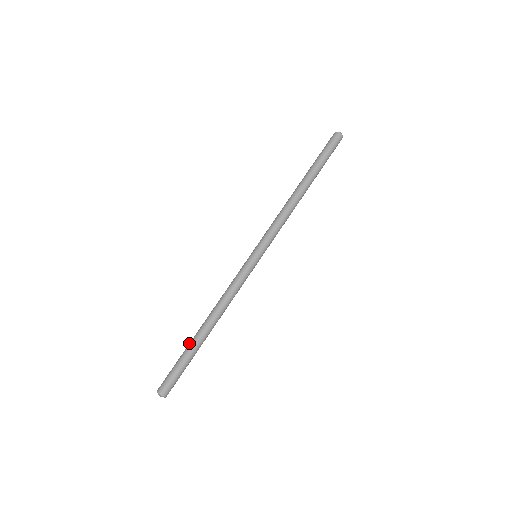
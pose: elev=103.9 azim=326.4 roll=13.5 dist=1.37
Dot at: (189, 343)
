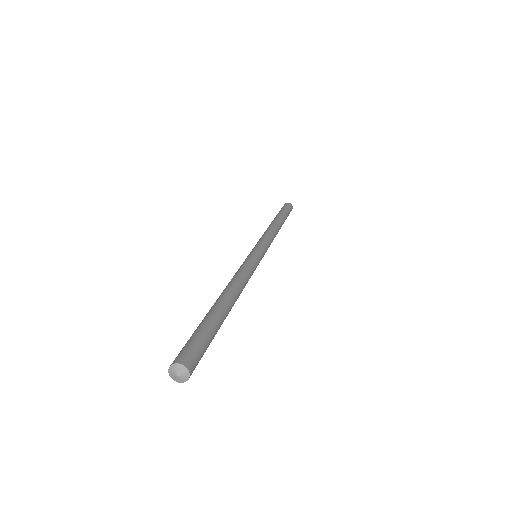
Dot at: (206, 314)
